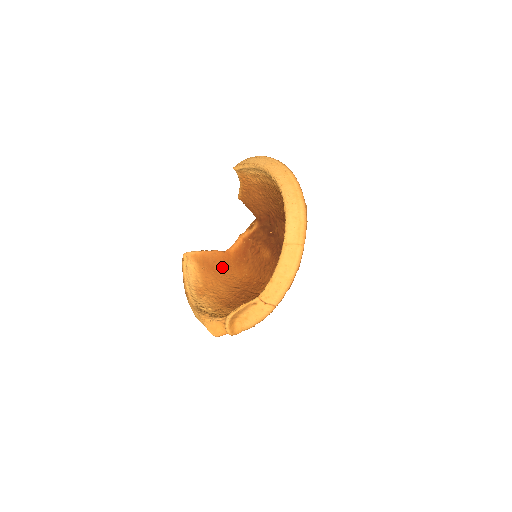
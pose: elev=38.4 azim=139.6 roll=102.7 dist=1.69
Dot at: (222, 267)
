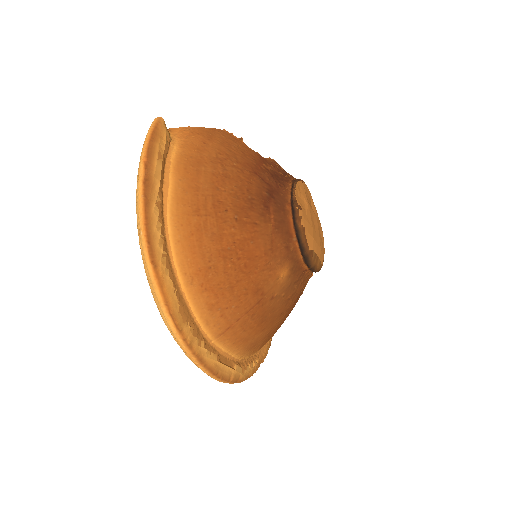
Dot at: occluded
